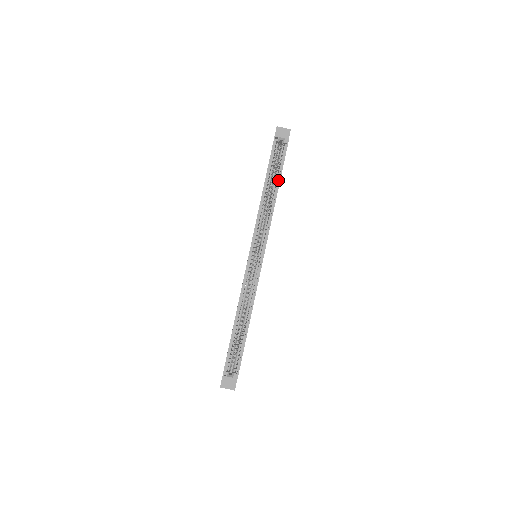
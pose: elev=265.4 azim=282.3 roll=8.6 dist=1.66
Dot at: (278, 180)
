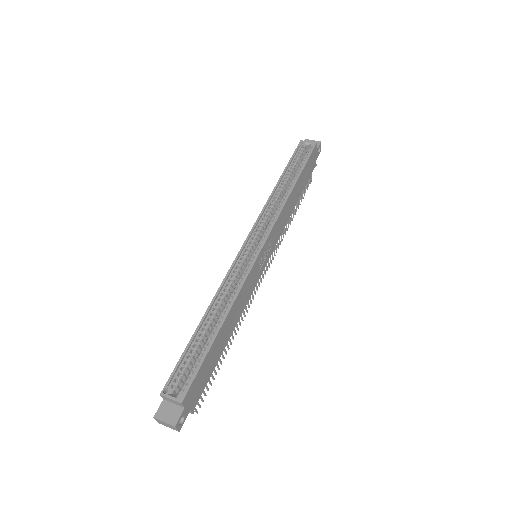
Dot at: (297, 177)
